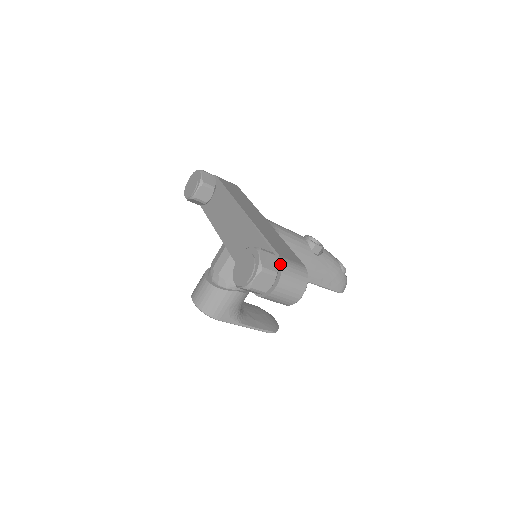
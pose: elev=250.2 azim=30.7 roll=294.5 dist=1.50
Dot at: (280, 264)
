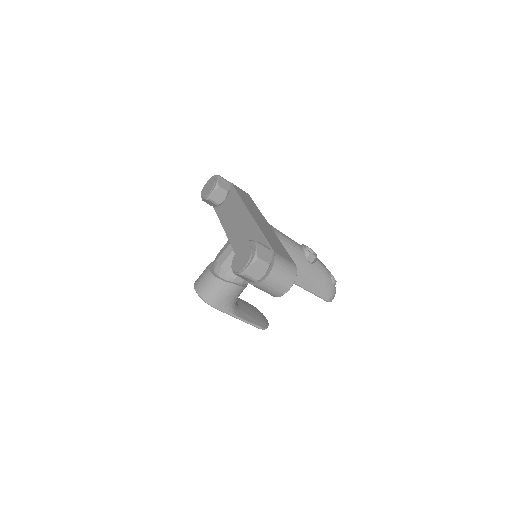
Dot at: (273, 258)
